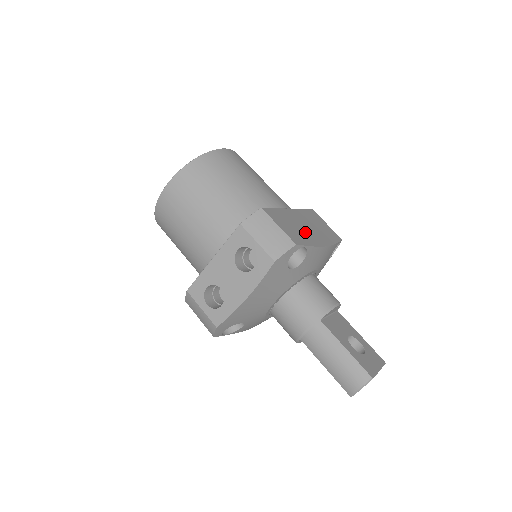
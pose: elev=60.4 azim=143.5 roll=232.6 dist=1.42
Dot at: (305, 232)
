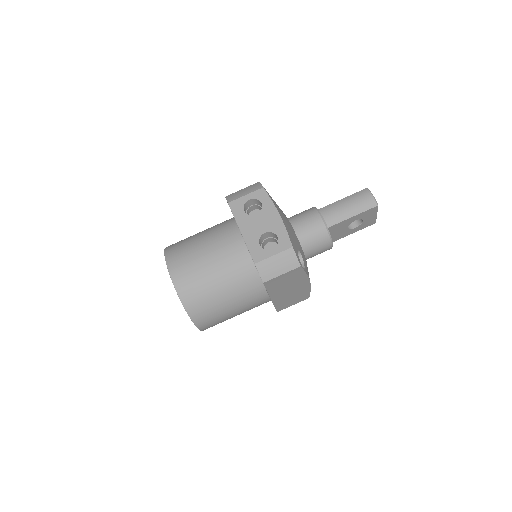
Dot at: occluded
